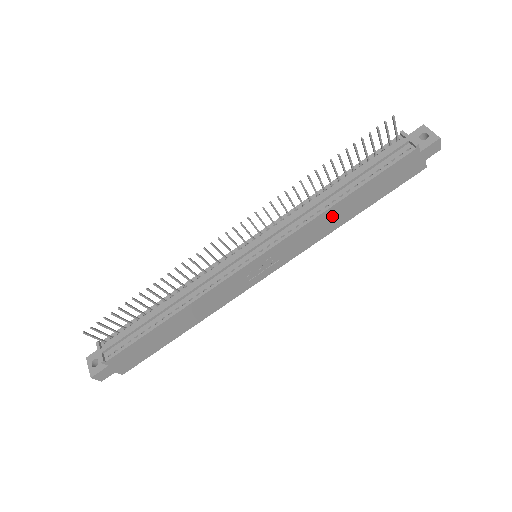
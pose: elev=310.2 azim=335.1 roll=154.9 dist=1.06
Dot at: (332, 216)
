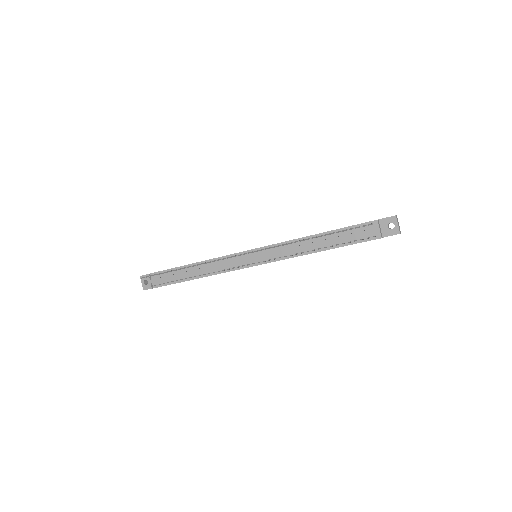
Dot at: occluded
